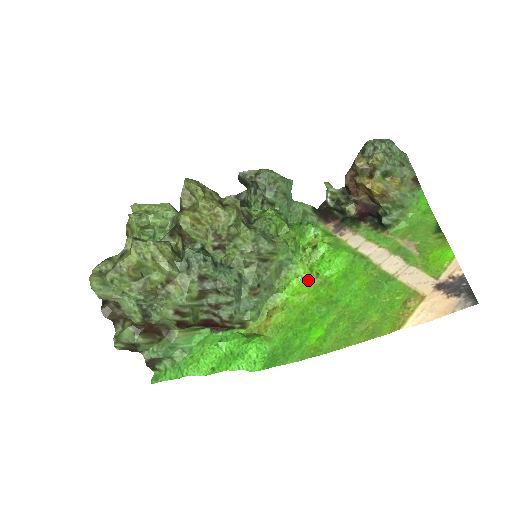
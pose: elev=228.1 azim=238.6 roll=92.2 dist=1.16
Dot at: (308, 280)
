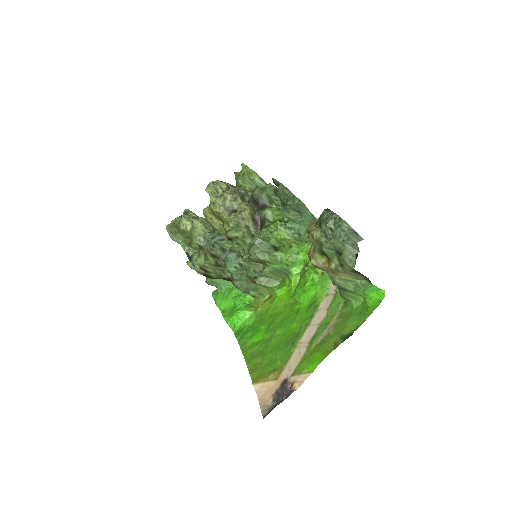
Dot at: (291, 294)
